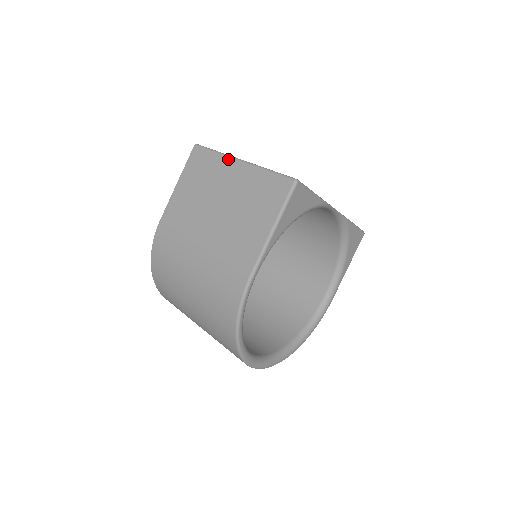
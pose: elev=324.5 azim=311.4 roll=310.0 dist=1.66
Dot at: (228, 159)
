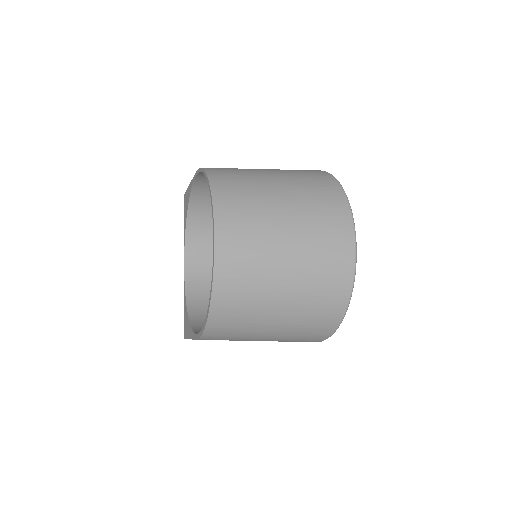
Dot at: occluded
